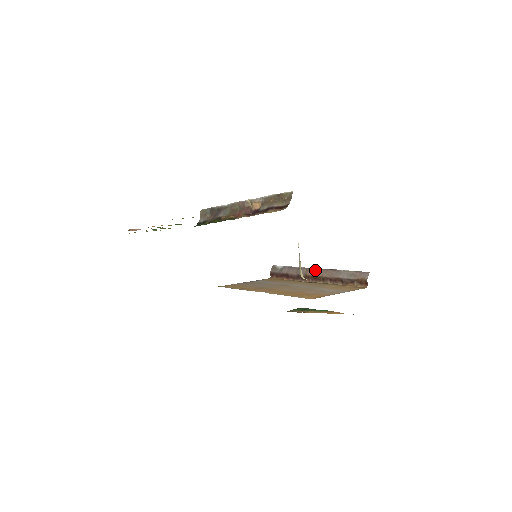
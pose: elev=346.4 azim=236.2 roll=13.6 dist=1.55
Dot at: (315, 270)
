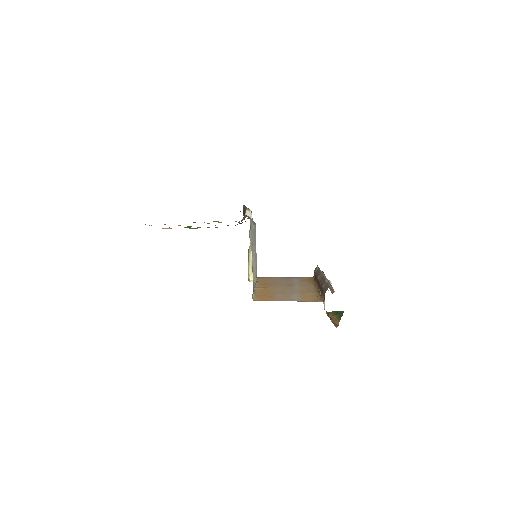
Dot at: (321, 276)
